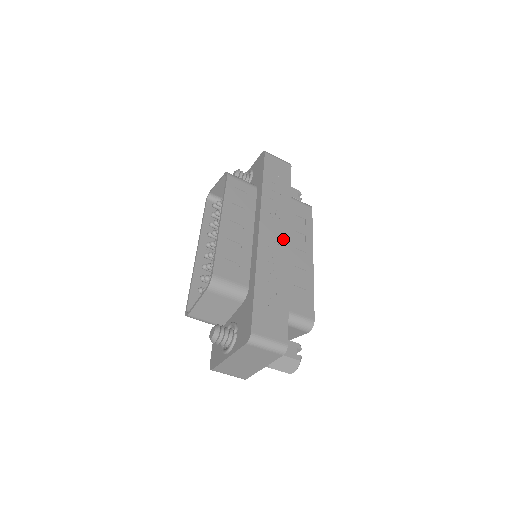
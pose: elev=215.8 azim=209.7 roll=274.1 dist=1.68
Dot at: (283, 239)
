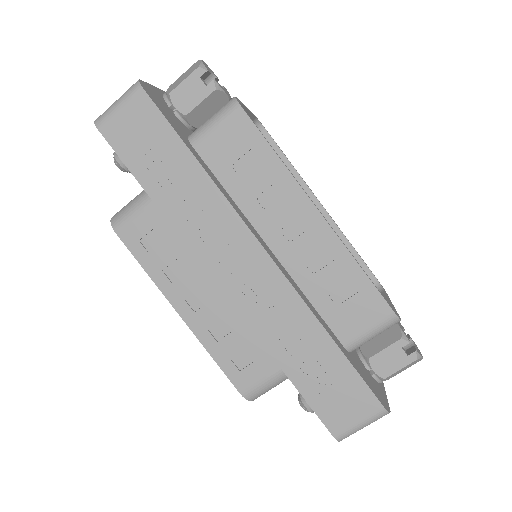
Dot at: (256, 262)
